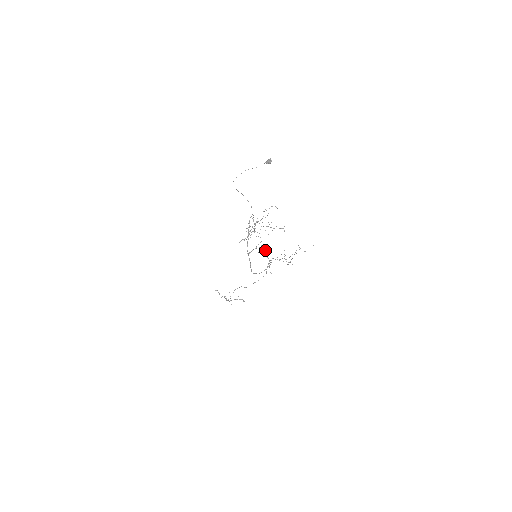
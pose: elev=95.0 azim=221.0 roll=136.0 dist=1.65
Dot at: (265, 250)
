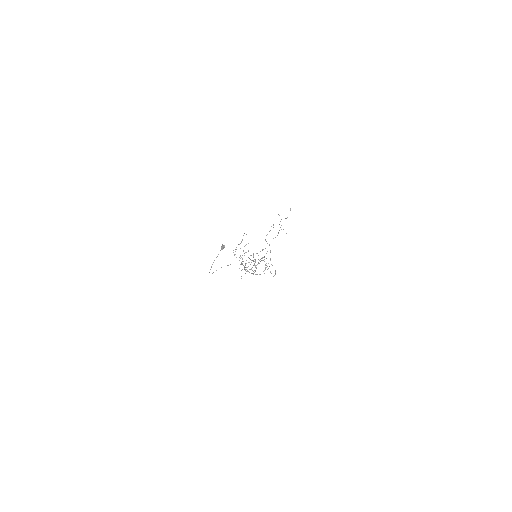
Dot at: (265, 269)
